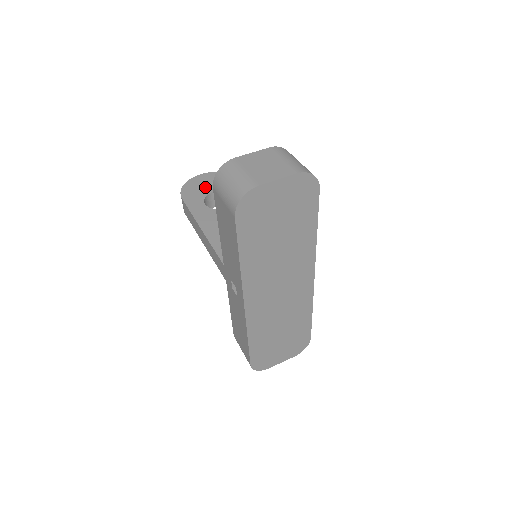
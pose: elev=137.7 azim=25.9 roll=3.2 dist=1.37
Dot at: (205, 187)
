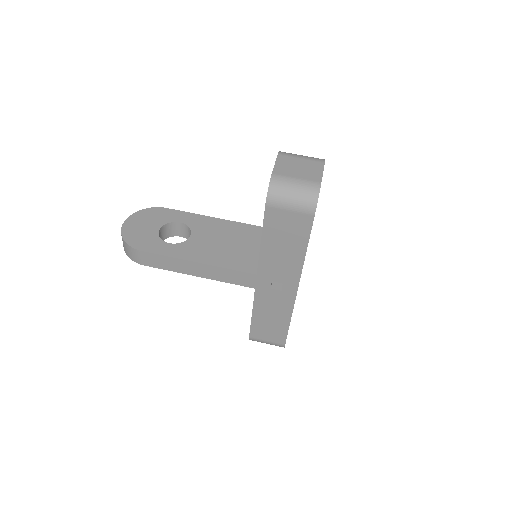
Dot at: (146, 230)
